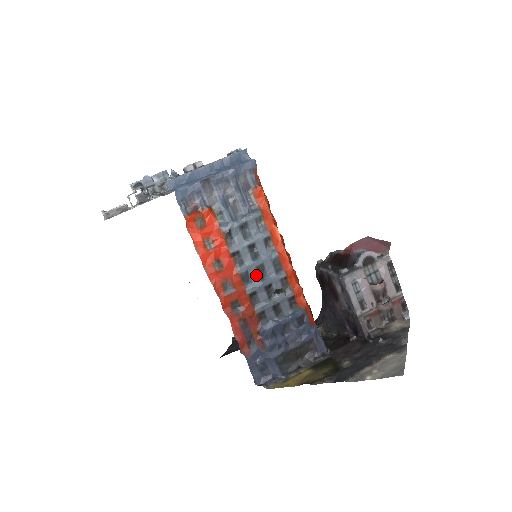
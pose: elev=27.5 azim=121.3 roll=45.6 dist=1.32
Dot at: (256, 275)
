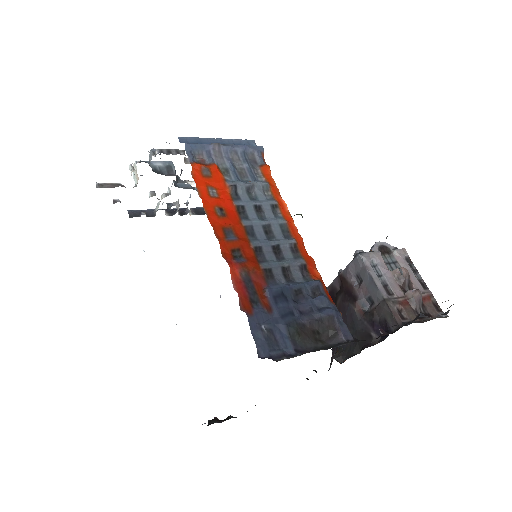
Dot at: (262, 233)
